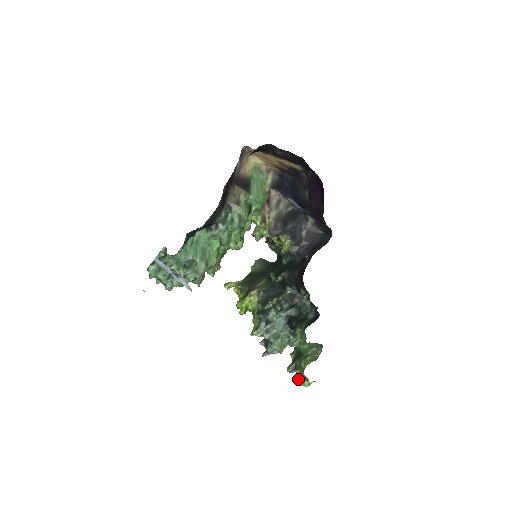
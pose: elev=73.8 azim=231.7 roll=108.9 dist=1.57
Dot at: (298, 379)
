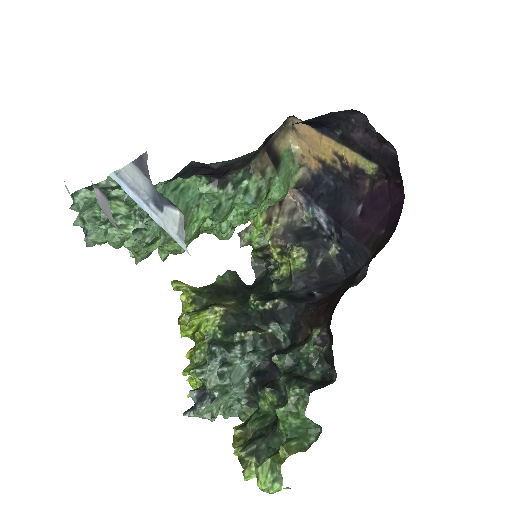
Dot at: (265, 474)
